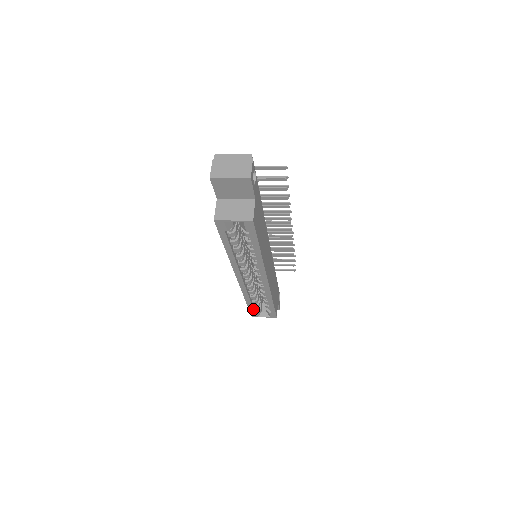
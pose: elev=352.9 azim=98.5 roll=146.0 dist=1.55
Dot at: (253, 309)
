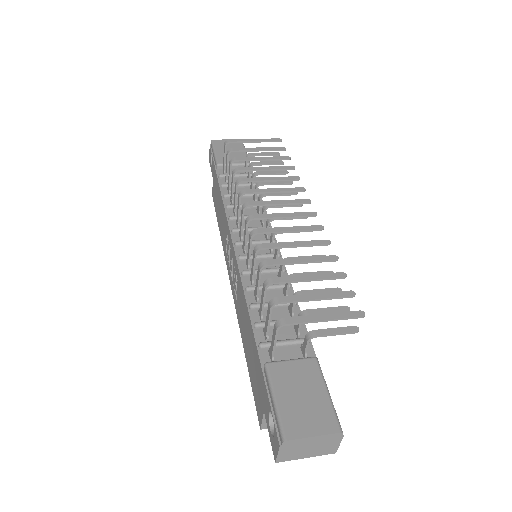
Dot at: occluded
